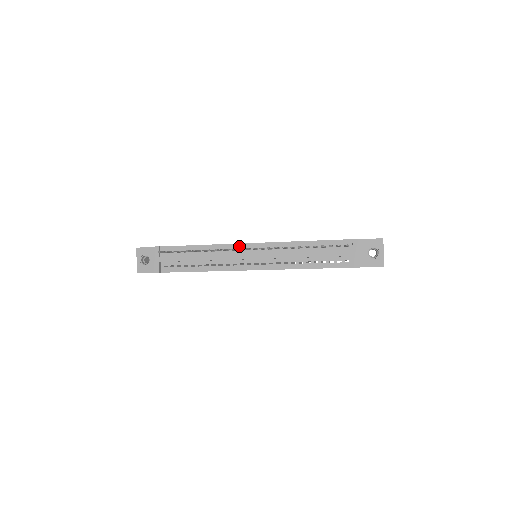
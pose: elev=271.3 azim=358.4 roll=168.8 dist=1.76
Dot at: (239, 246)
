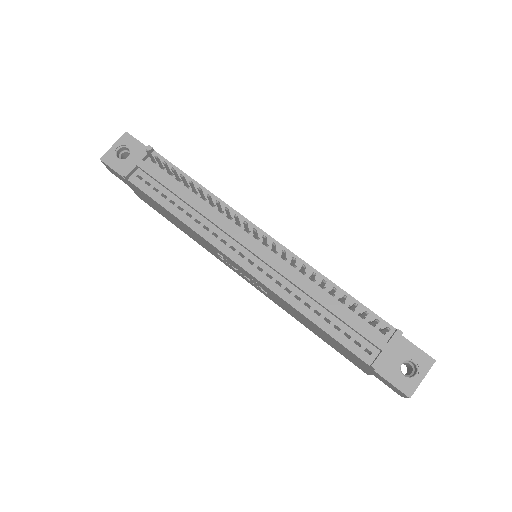
Dot at: (248, 224)
